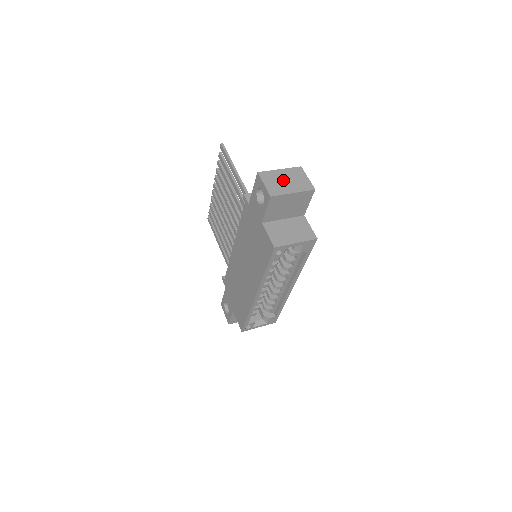
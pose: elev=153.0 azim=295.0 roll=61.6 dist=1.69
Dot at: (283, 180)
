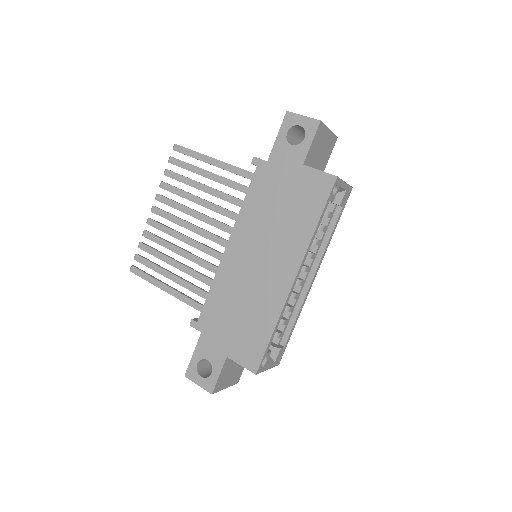
Dot at: occluded
